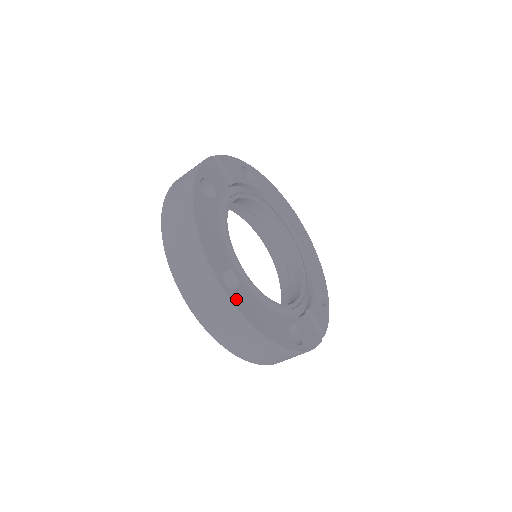
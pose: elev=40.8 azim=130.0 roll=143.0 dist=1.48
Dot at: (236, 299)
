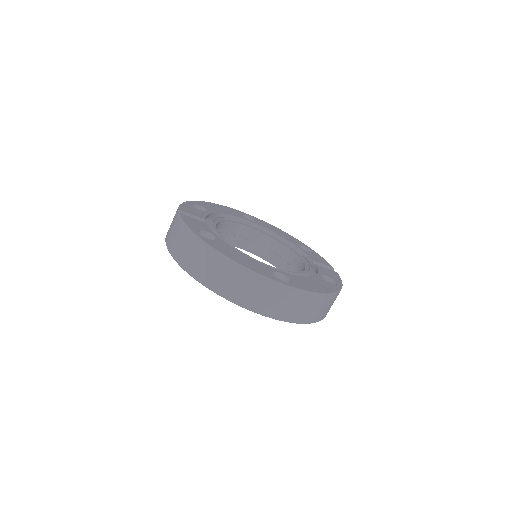
Dot at: (297, 285)
